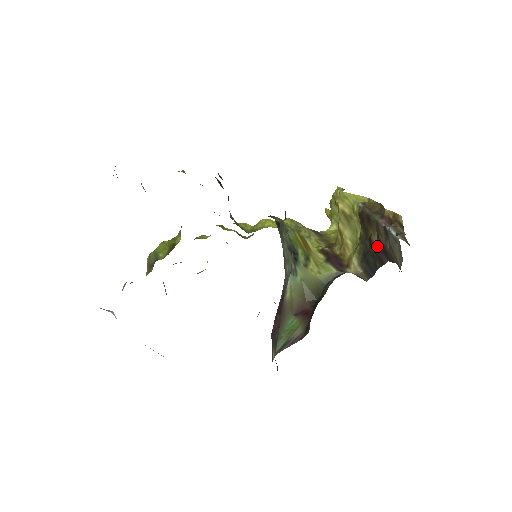
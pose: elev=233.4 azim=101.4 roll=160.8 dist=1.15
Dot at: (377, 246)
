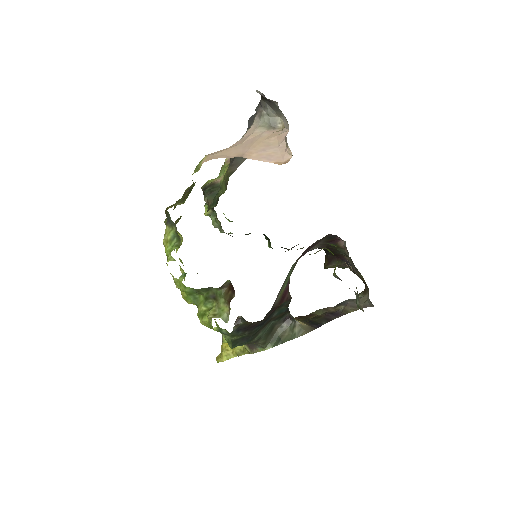
Dot at: (326, 314)
